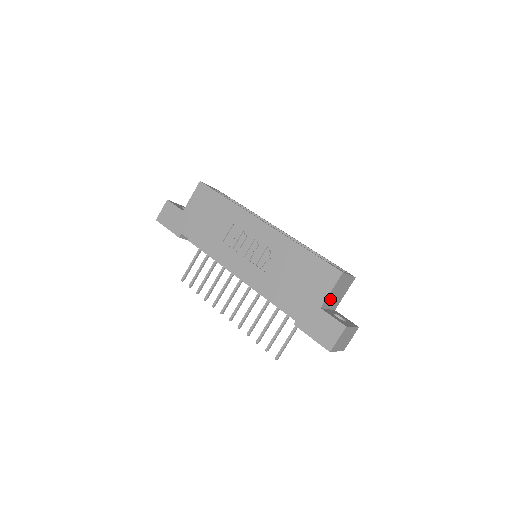
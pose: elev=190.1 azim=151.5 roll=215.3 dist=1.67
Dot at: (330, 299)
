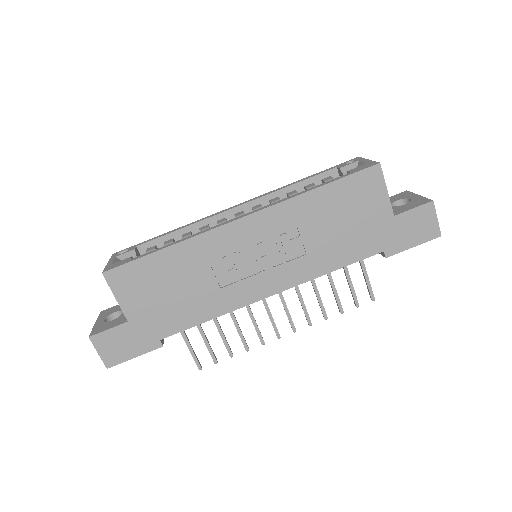
Dot at: occluded
